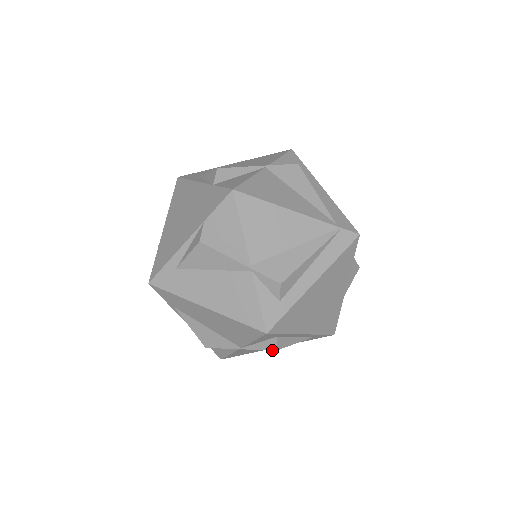
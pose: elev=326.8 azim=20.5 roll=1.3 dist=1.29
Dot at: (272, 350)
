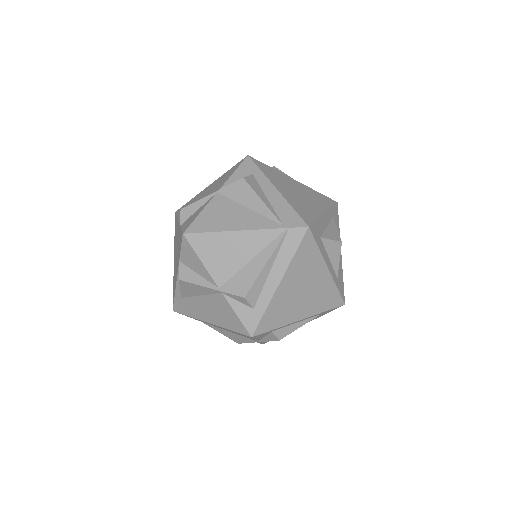
Dot at: (276, 340)
